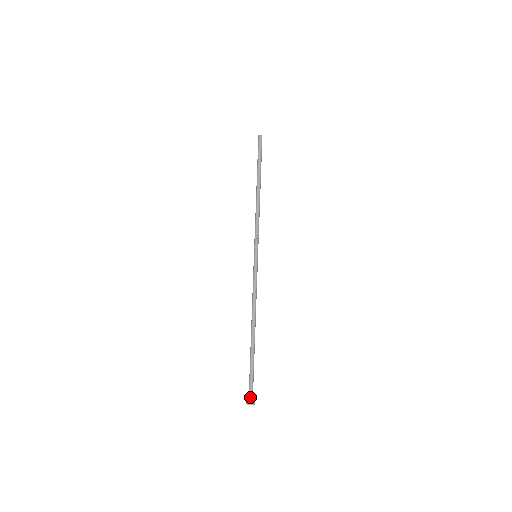
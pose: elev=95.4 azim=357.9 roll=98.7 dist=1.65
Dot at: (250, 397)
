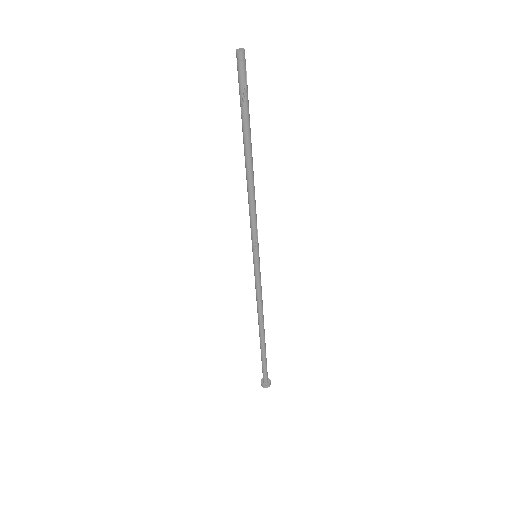
Dot at: (267, 381)
